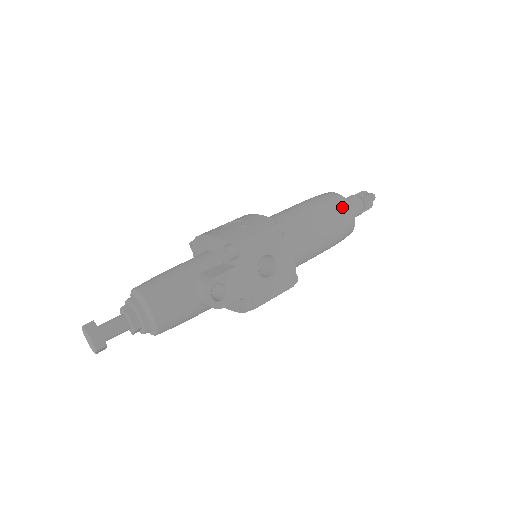
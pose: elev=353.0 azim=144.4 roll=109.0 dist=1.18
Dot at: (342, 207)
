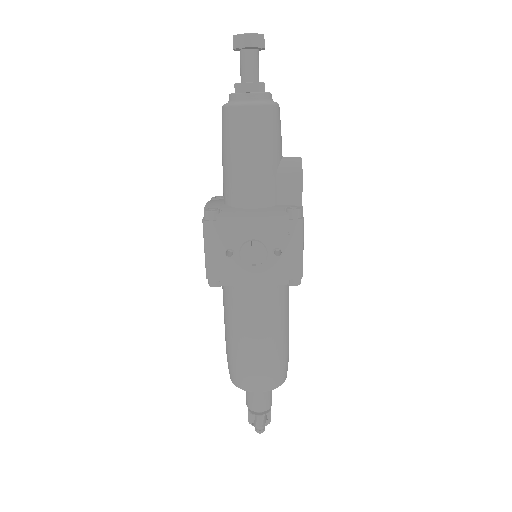
Dot at: occluded
